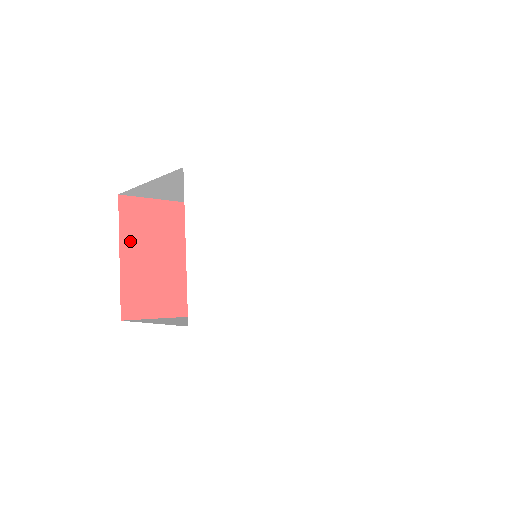
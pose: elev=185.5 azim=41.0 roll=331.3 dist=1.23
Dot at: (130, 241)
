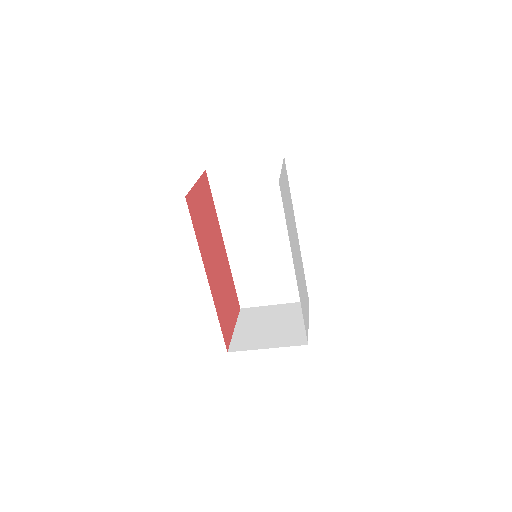
Dot at: (201, 186)
